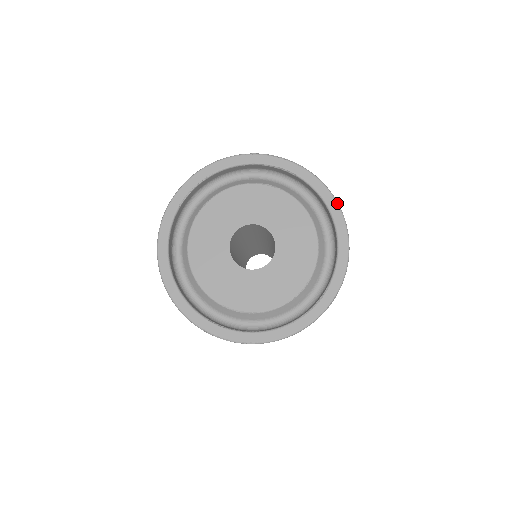
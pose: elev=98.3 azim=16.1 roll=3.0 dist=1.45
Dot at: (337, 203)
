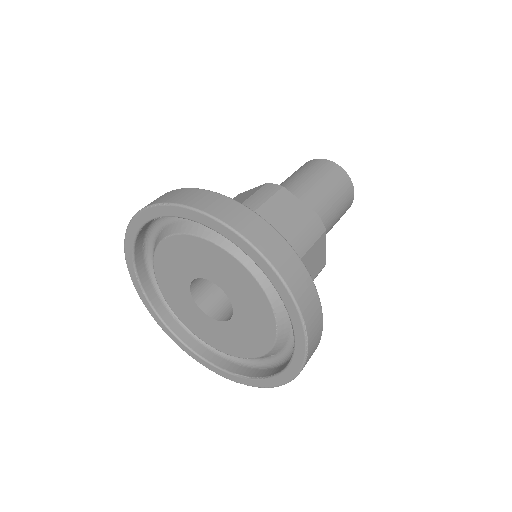
Dot at: (224, 225)
